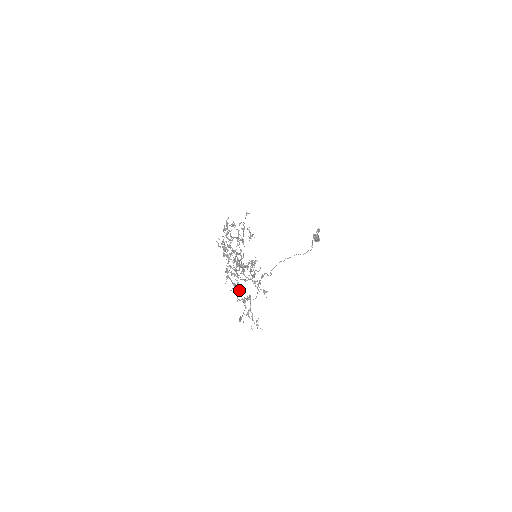
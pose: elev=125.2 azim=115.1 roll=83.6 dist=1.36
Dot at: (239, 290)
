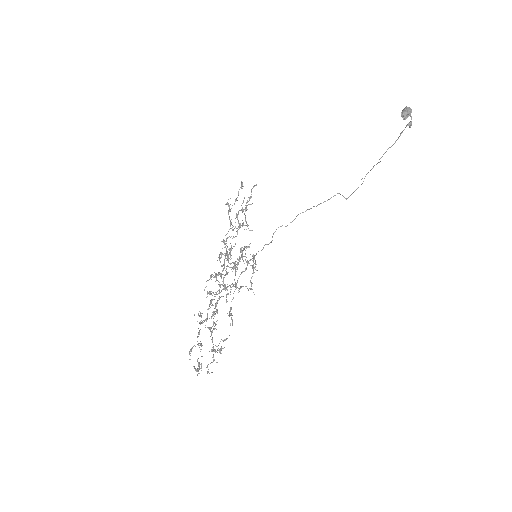
Dot at: (206, 321)
